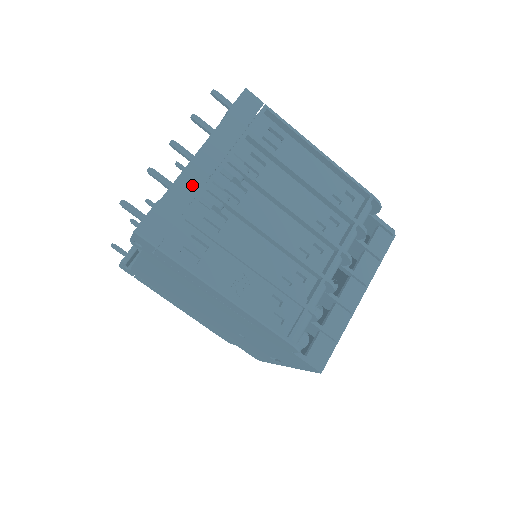
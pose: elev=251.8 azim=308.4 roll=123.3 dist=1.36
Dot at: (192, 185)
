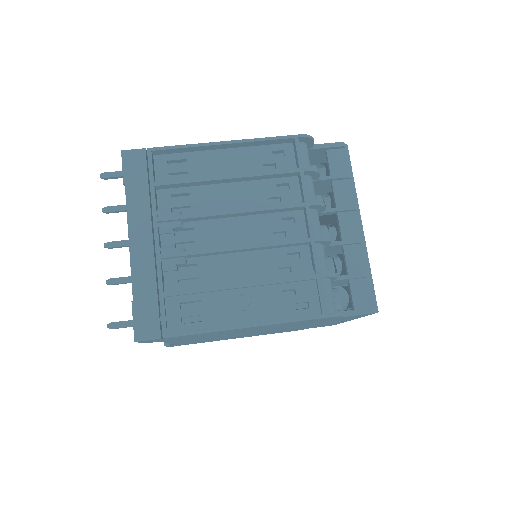
Dot at: (146, 266)
